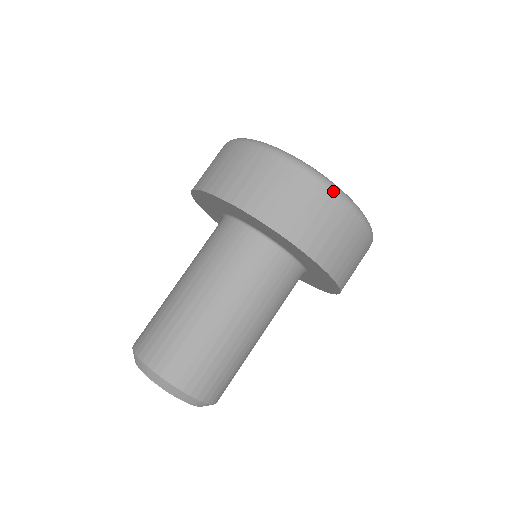
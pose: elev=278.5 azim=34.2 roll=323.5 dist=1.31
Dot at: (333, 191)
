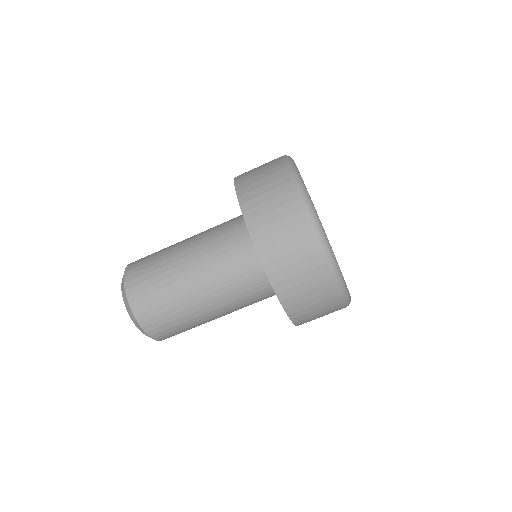
Dot at: (343, 299)
